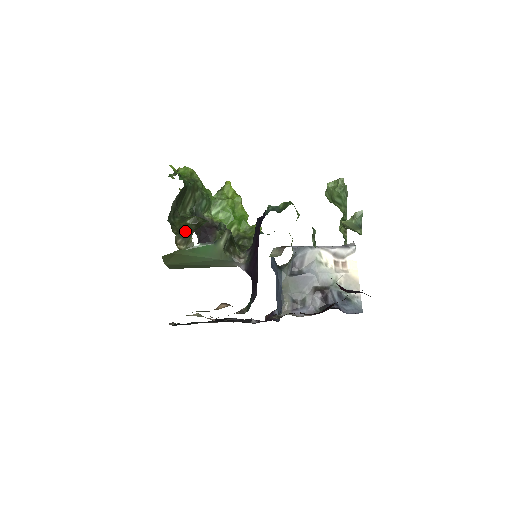
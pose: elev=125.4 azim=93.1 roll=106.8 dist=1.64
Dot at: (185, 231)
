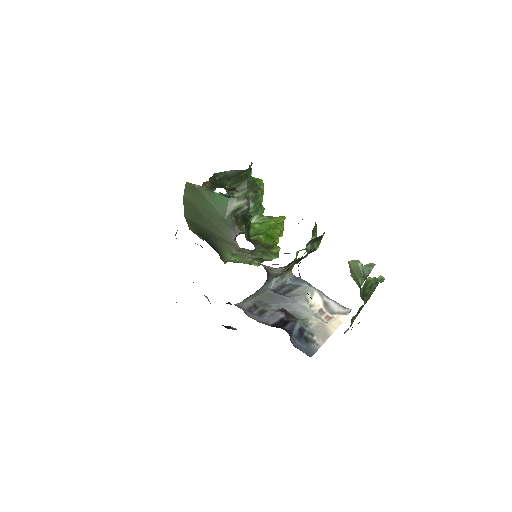
Dot at: (218, 186)
